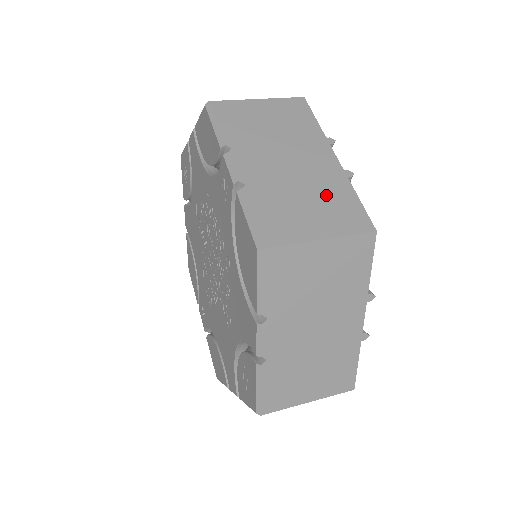
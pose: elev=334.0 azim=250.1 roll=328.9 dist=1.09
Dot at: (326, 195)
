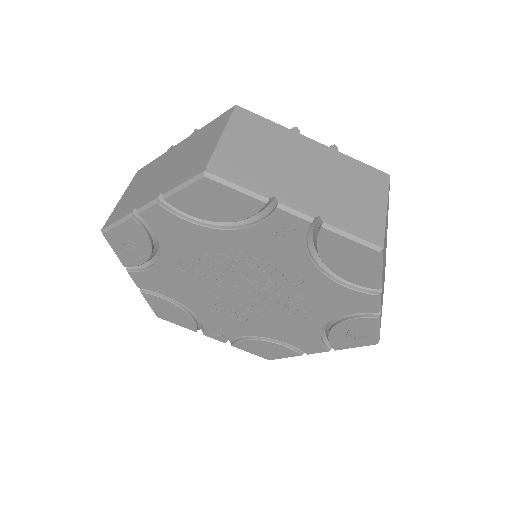
Dot at: (349, 176)
